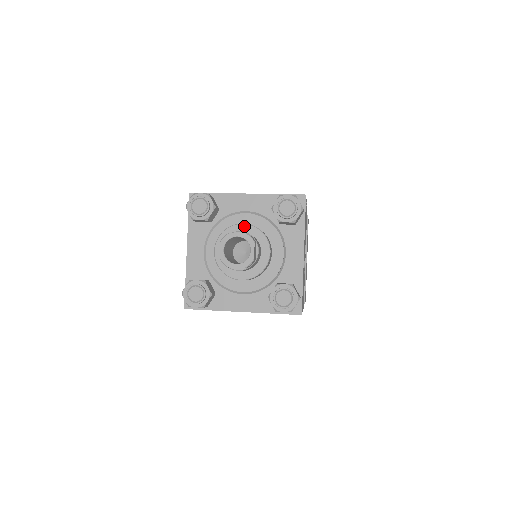
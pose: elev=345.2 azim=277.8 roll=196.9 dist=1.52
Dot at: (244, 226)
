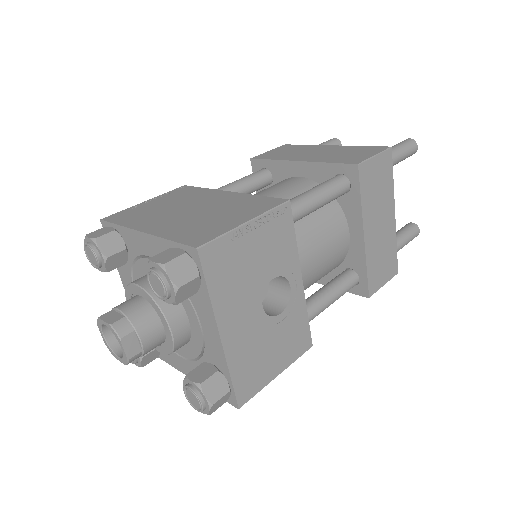
Dot at: (138, 289)
